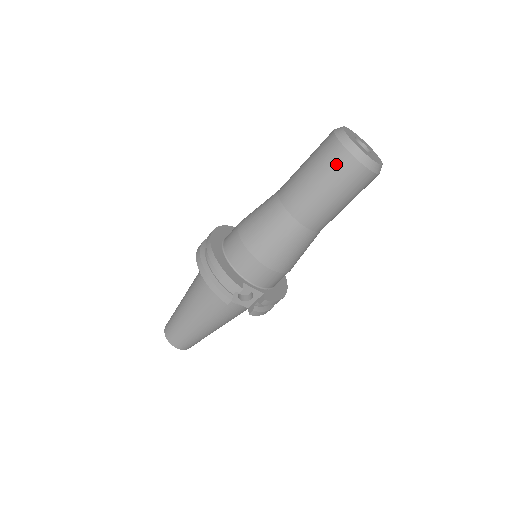
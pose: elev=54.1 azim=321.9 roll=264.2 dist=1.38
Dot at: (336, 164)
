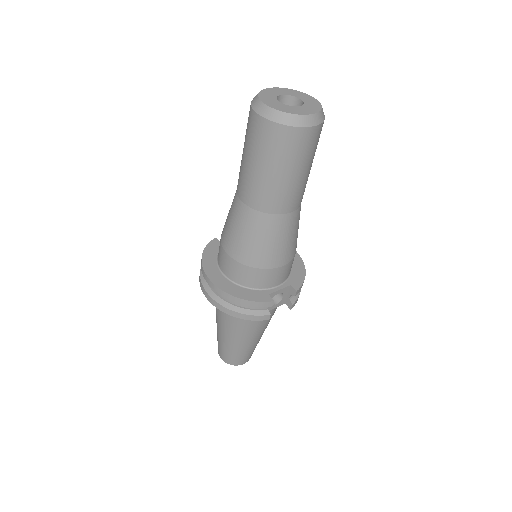
Dot at: (283, 145)
